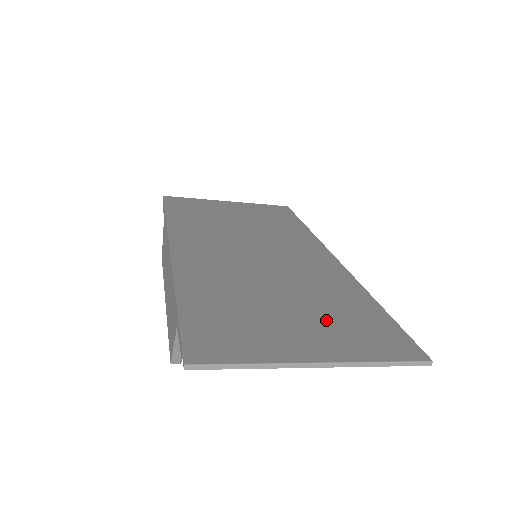
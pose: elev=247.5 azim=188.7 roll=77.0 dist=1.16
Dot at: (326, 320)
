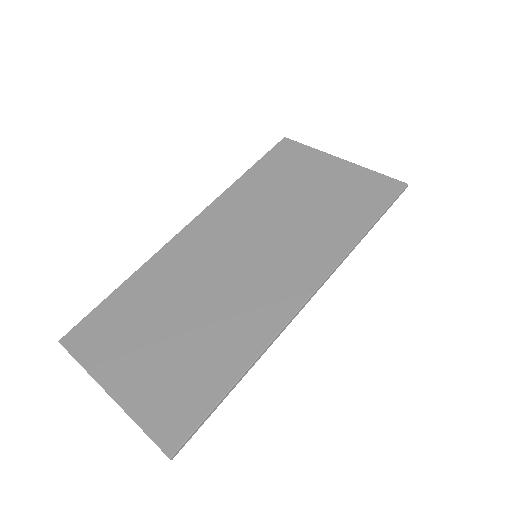
Dot at: (169, 365)
